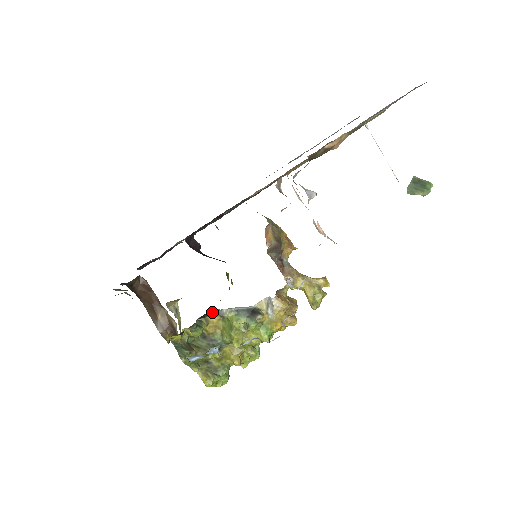
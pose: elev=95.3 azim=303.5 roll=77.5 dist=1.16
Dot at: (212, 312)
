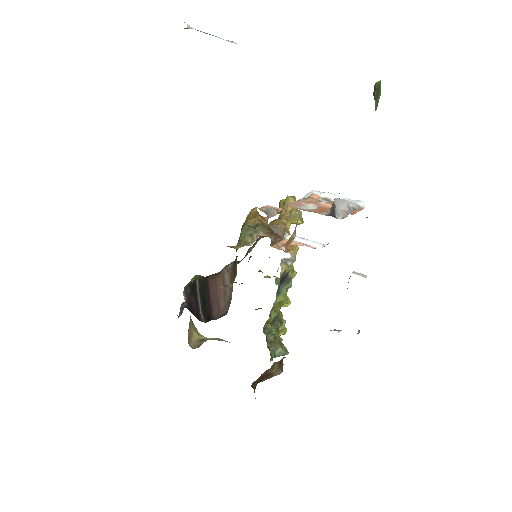
Dot at: occluded
